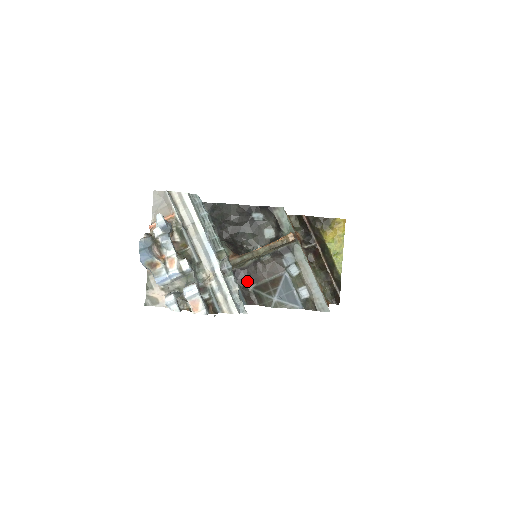
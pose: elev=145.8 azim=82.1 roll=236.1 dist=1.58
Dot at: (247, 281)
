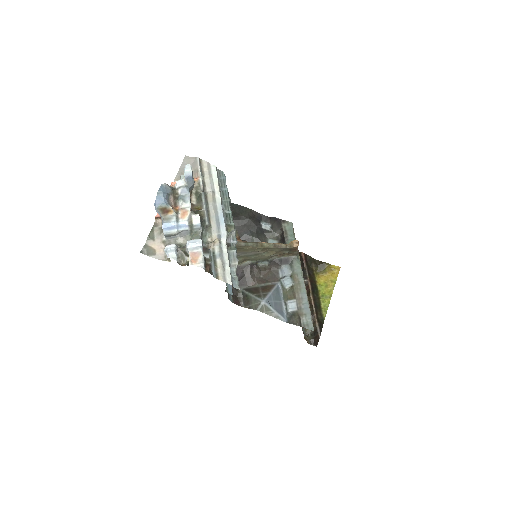
Dot at: (239, 281)
